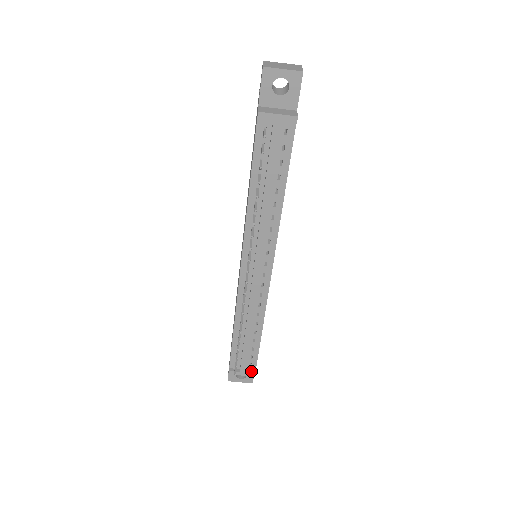
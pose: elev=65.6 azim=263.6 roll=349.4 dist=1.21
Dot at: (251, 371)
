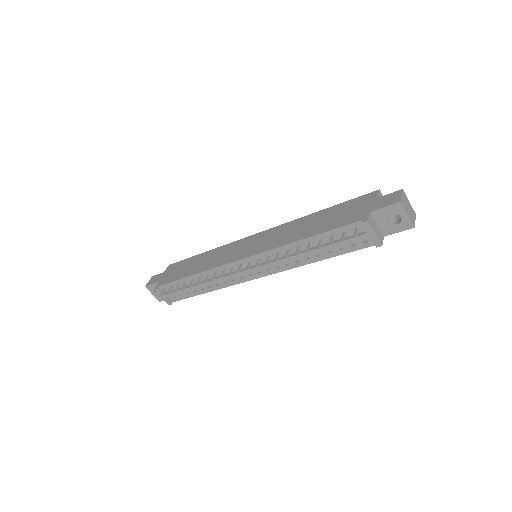
Dot at: (170, 300)
